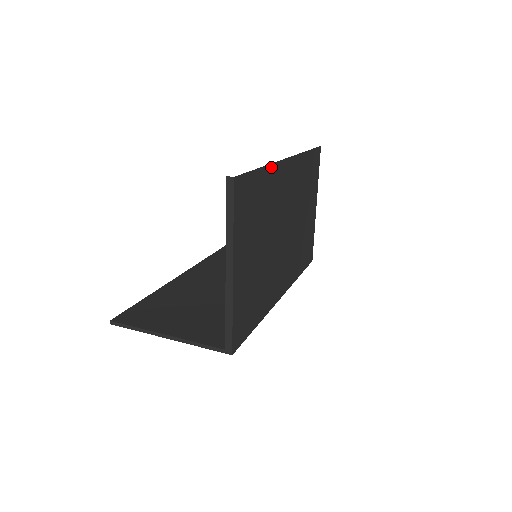
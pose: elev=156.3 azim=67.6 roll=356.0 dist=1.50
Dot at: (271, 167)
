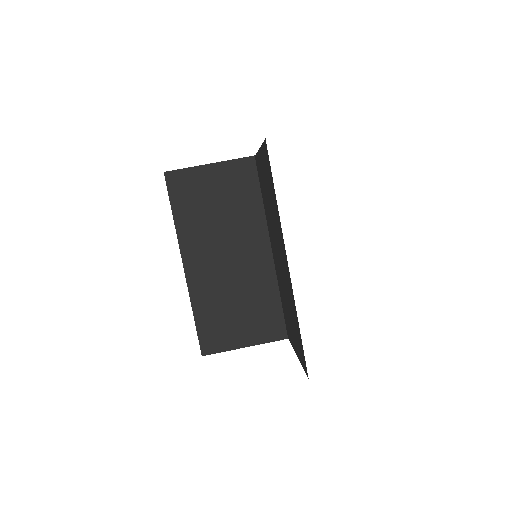
Dot at: occluded
